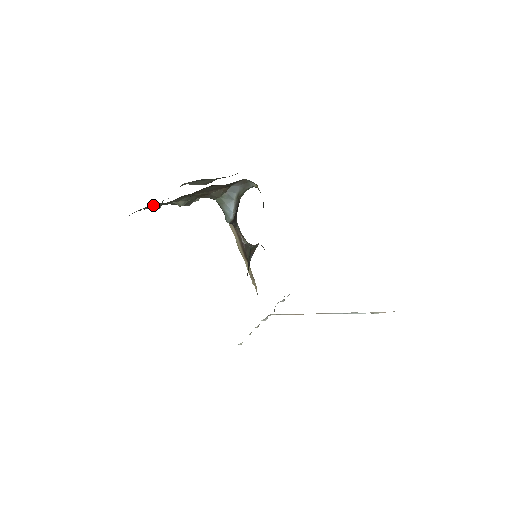
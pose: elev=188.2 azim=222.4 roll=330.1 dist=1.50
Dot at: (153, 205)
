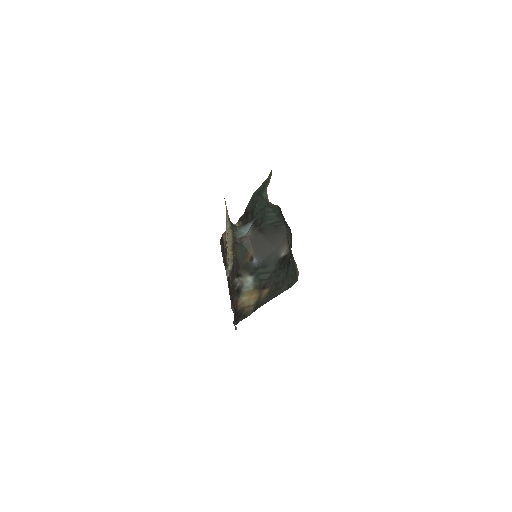
Dot at: occluded
